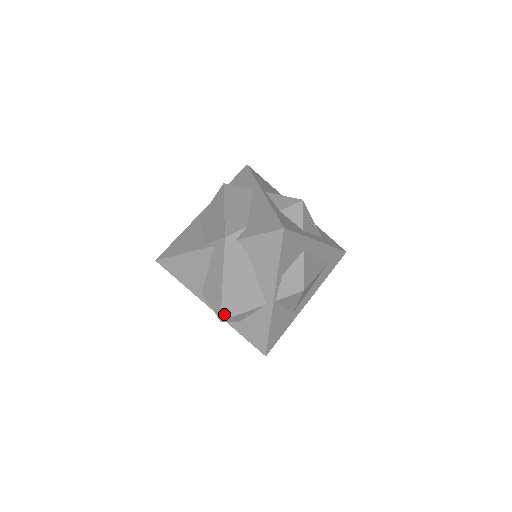
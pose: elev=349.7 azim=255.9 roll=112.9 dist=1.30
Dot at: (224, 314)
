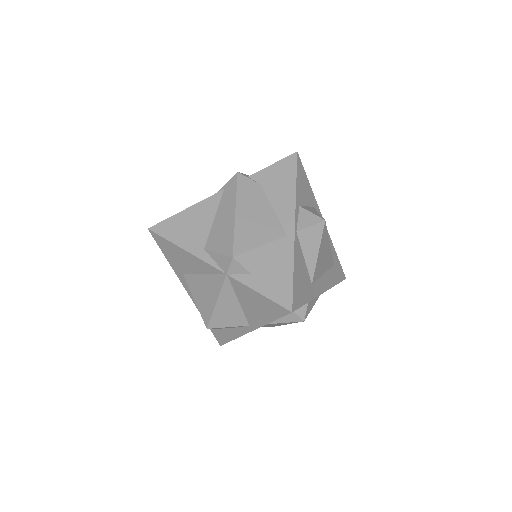
Dot at: (237, 248)
